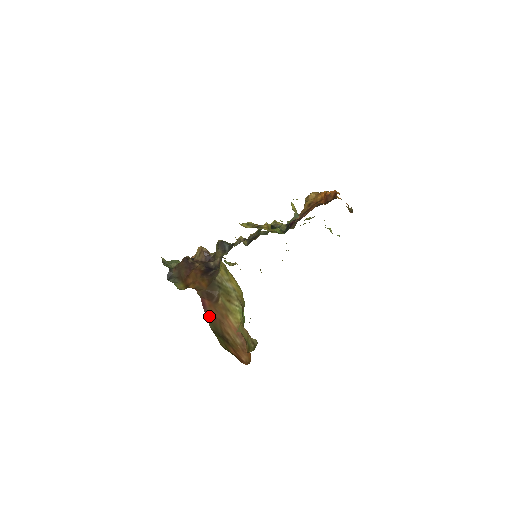
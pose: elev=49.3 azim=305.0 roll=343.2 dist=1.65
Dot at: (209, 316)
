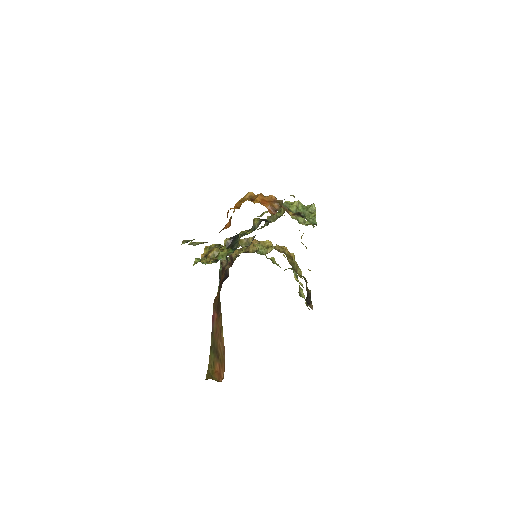
Dot at: (213, 331)
